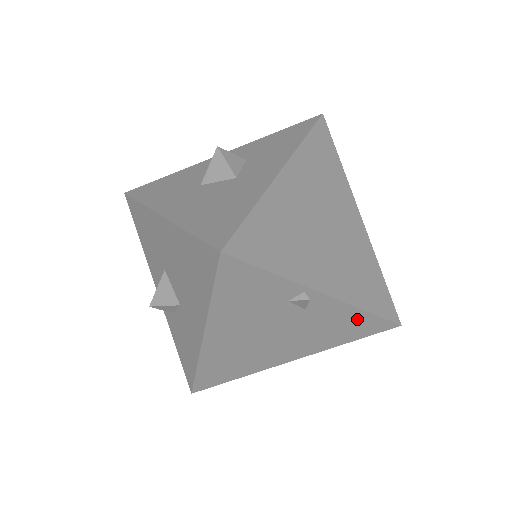
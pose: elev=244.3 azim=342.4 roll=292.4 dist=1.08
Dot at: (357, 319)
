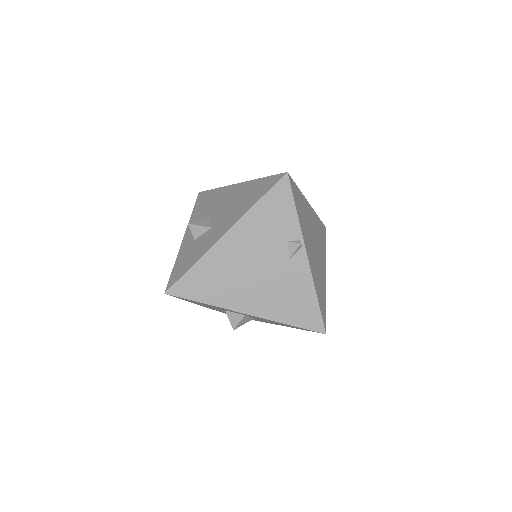
Dot at: (308, 299)
